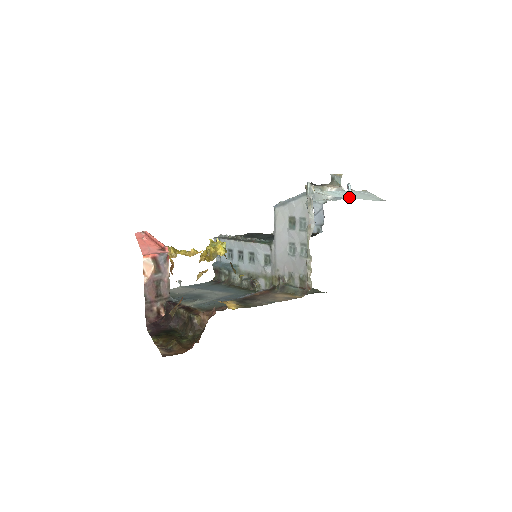
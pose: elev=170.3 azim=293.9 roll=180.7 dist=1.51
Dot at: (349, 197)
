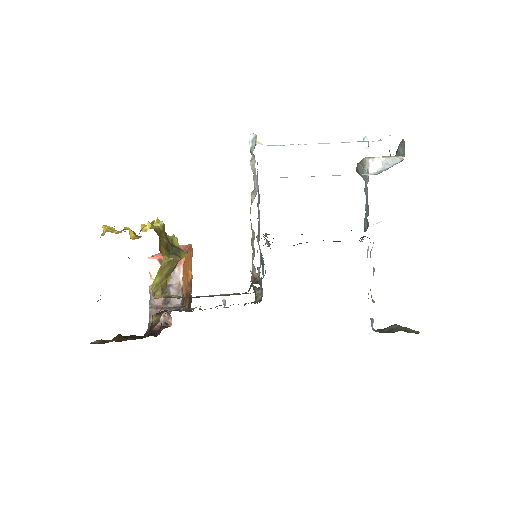
Dot at: occluded
